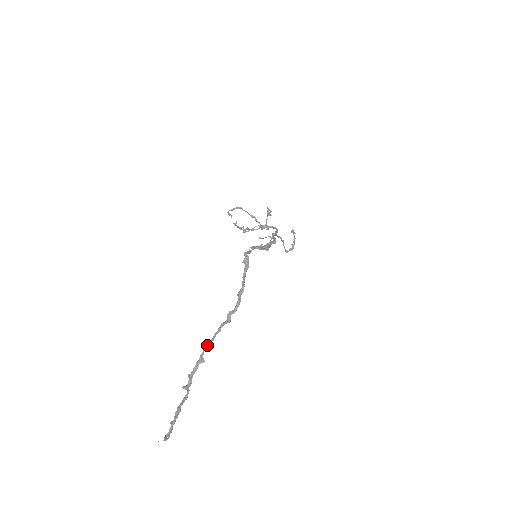
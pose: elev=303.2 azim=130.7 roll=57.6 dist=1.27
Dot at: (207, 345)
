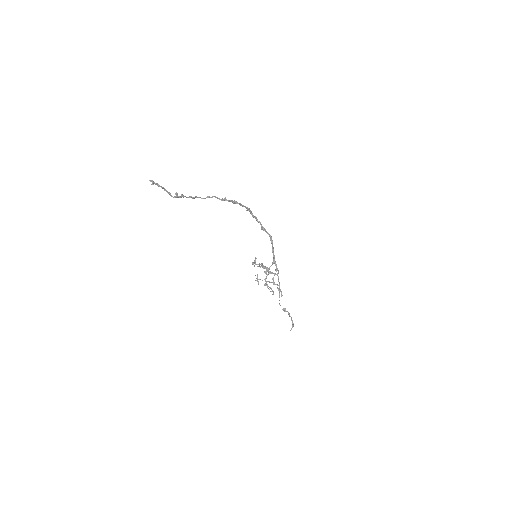
Dot at: (202, 198)
